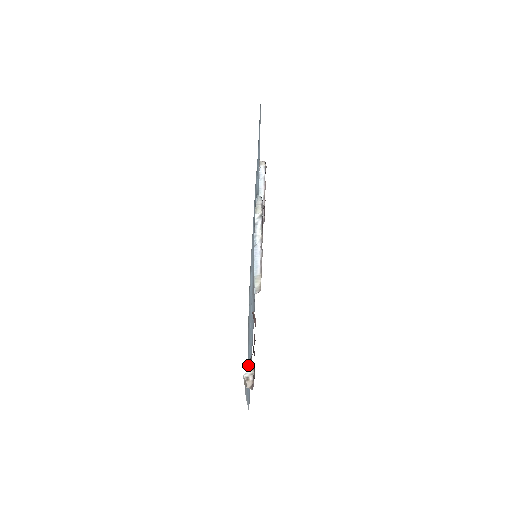
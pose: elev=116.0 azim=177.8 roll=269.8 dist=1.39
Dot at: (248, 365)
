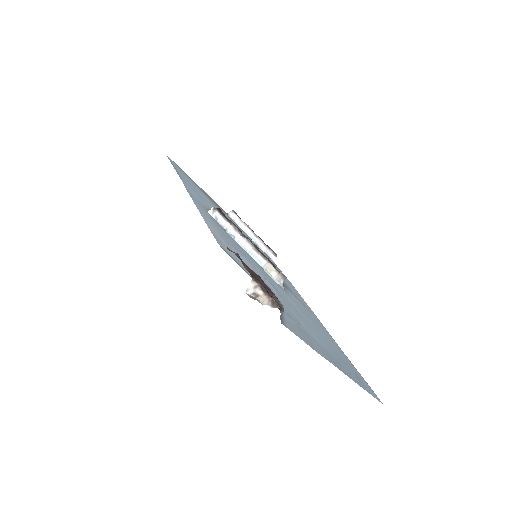
Dot at: (308, 332)
